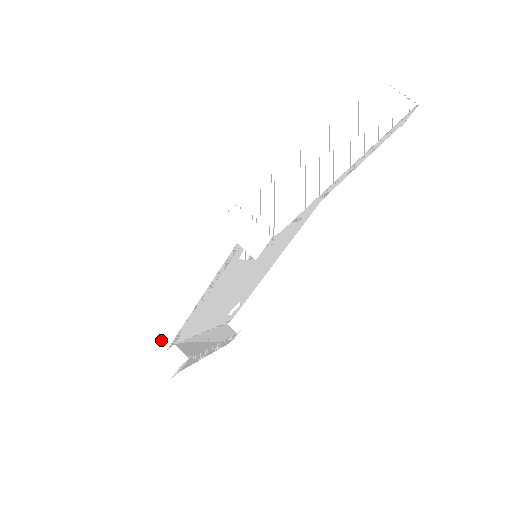
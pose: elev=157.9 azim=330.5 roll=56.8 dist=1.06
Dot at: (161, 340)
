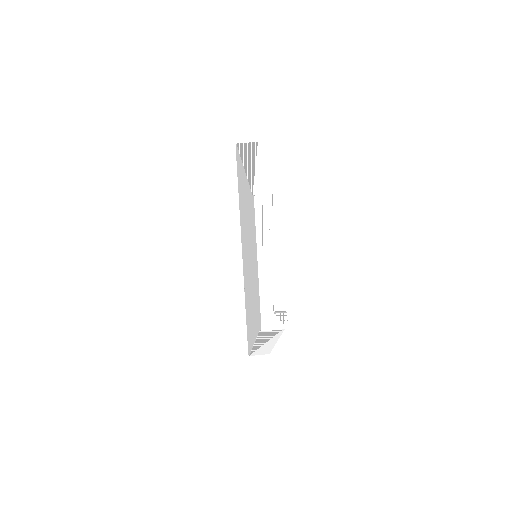
Dot at: (267, 311)
